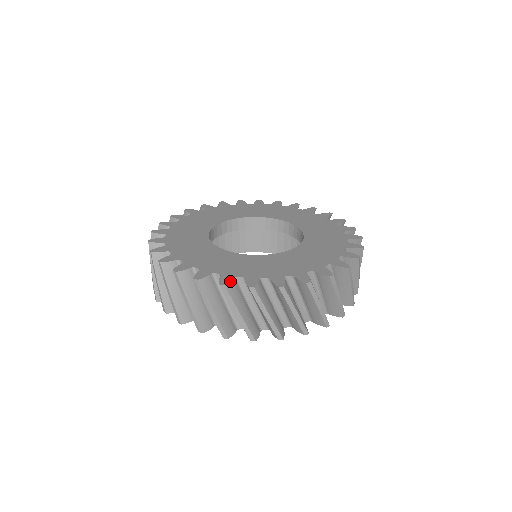
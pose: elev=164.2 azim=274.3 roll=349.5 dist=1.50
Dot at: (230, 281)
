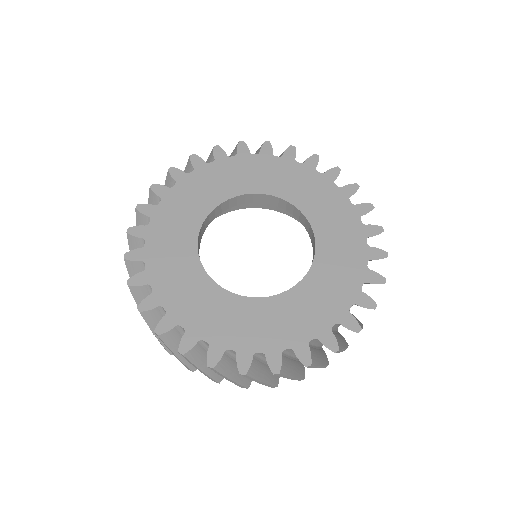
Dot at: (219, 360)
